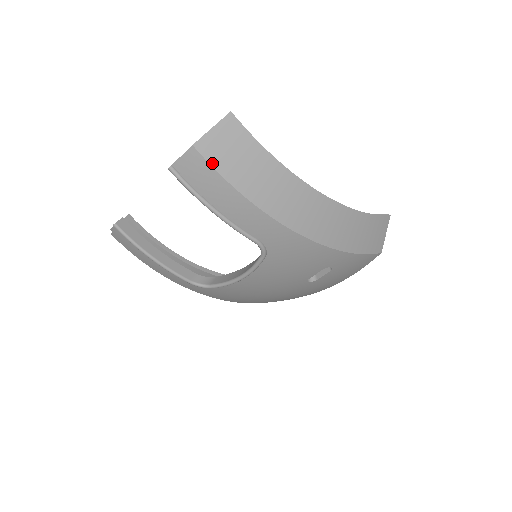
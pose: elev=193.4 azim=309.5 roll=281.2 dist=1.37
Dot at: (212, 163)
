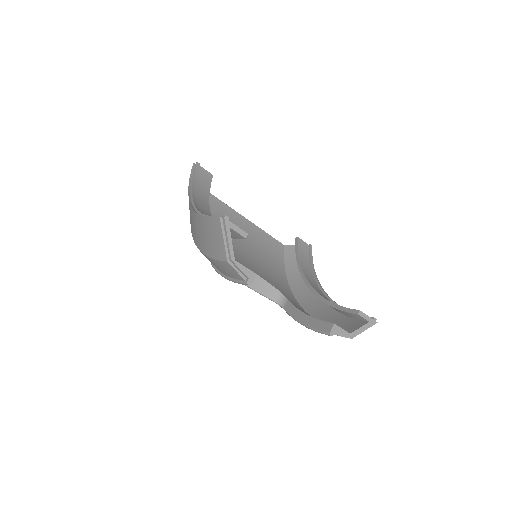
Dot at: occluded
